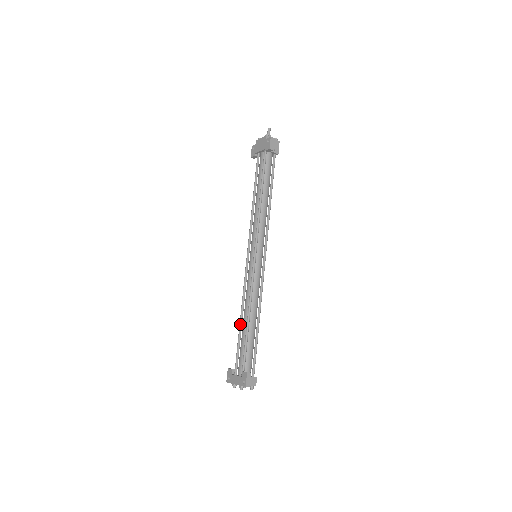
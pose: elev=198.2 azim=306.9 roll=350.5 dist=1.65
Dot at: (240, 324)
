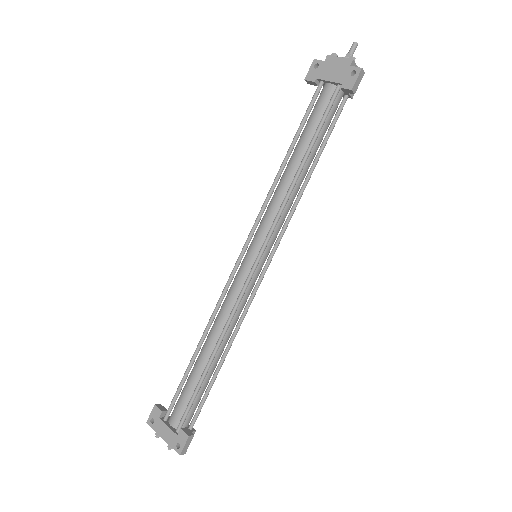
Dot at: (196, 352)
